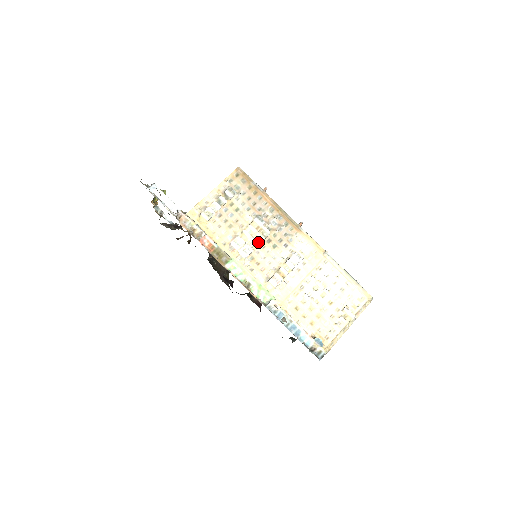
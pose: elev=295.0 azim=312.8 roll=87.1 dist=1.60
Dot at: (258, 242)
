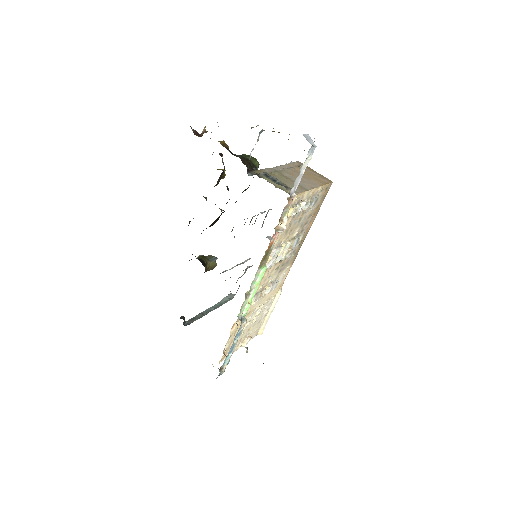
Dot at: (280, 259)
